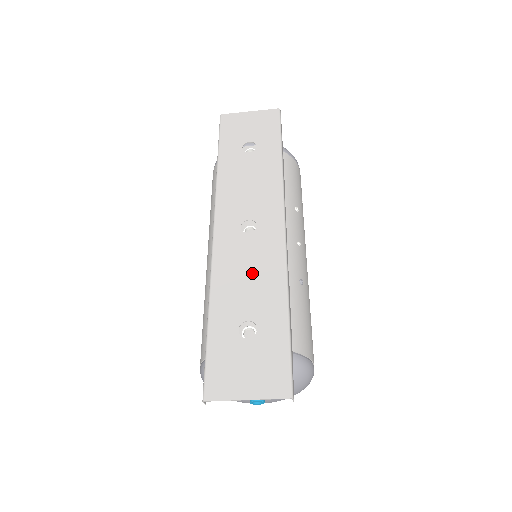
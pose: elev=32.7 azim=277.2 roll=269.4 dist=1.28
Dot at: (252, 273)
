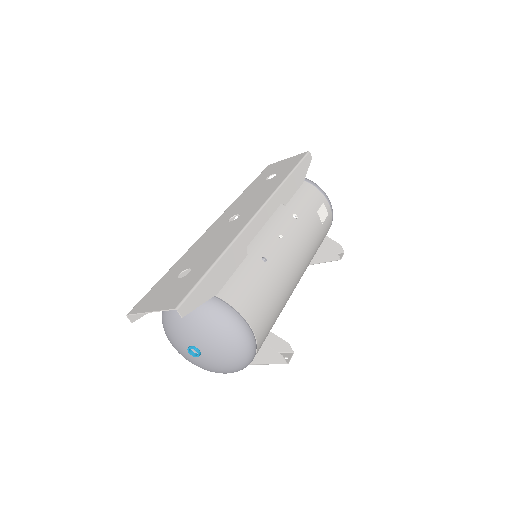
Dot at: (214, 242)
